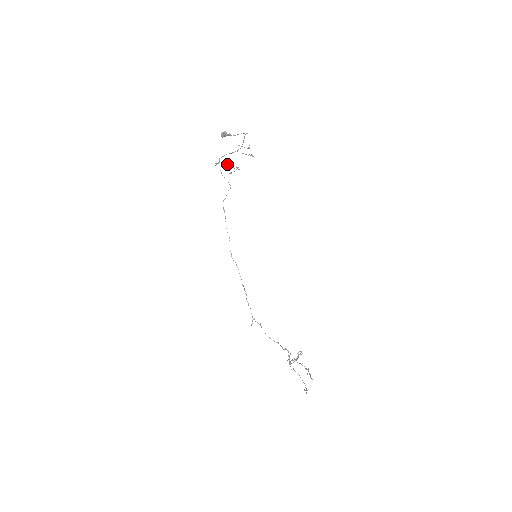
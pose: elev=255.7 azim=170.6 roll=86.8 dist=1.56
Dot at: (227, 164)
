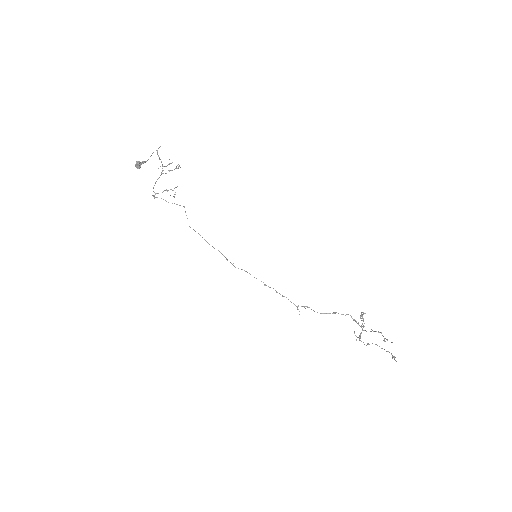
Dot at: (163, 191)
